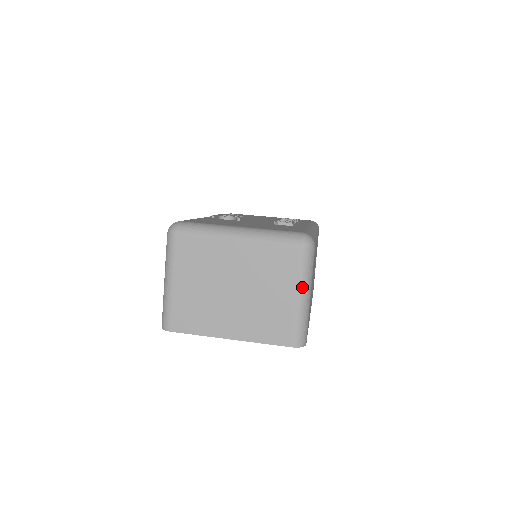
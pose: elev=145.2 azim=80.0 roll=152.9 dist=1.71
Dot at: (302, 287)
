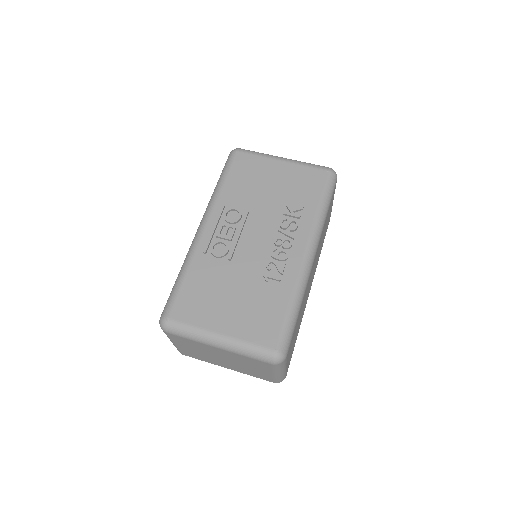
Dot at: (276, 372)
